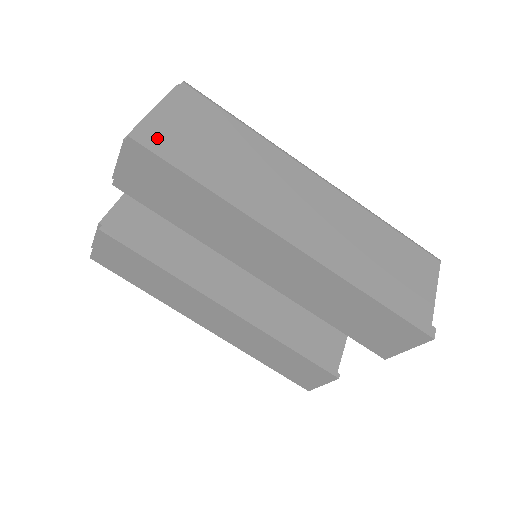
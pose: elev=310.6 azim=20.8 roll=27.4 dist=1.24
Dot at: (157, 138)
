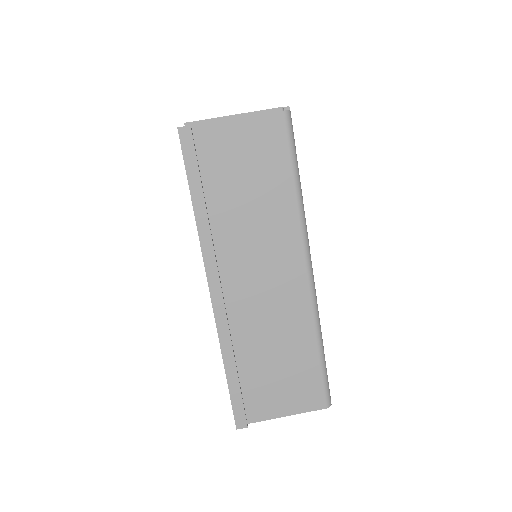
Dot at: (204, 143)
